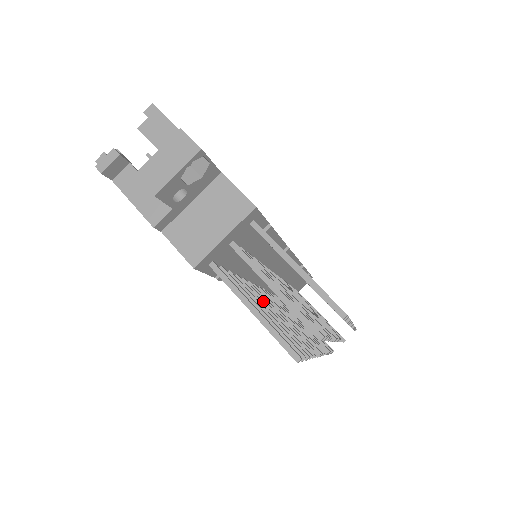
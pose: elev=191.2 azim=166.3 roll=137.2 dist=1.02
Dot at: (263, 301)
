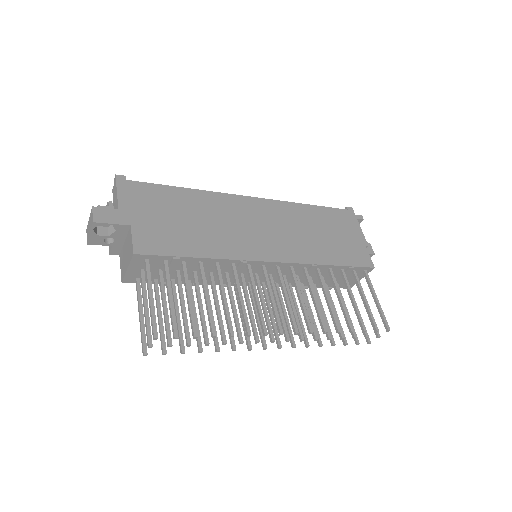
Dot at: occluded
